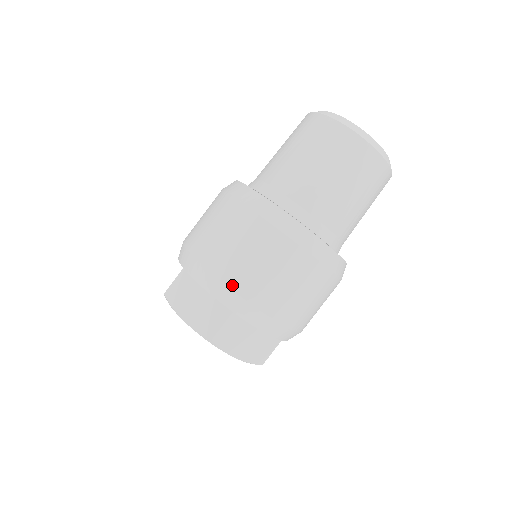
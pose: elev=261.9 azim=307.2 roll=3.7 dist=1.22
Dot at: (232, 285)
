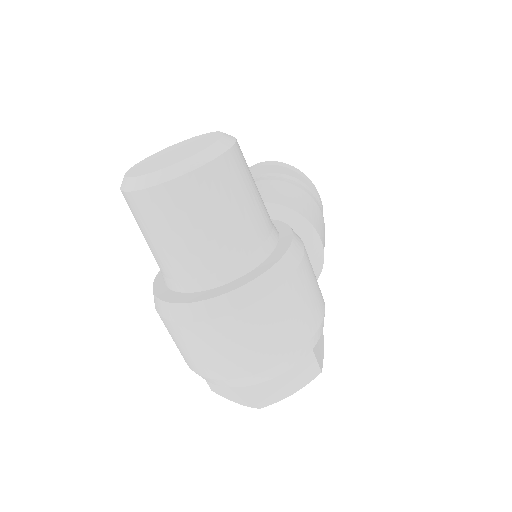
Dot at: (222, 377)
